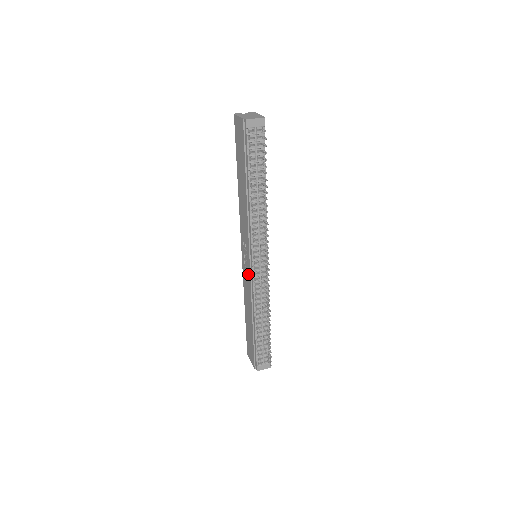
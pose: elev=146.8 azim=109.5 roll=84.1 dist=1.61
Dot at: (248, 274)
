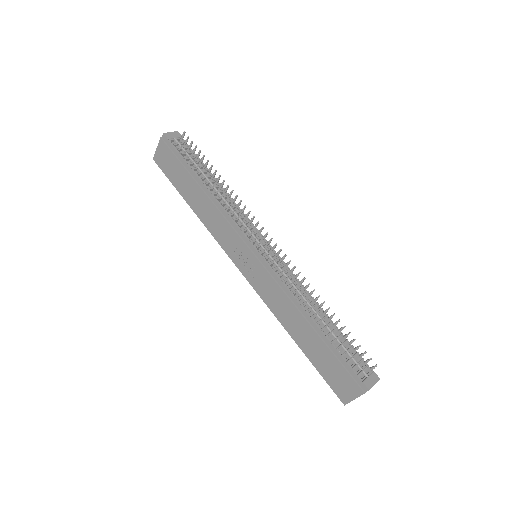
Dot at: (262, 273)
